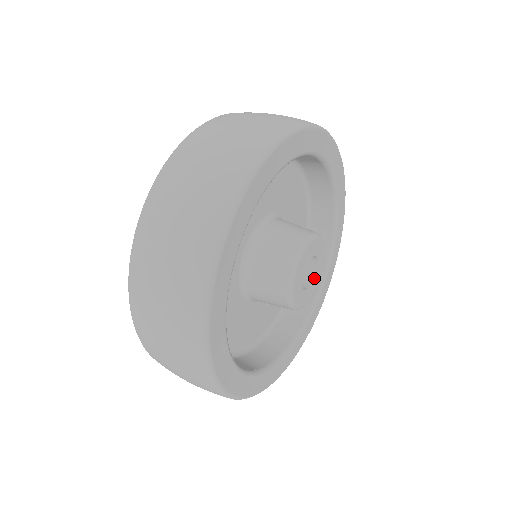
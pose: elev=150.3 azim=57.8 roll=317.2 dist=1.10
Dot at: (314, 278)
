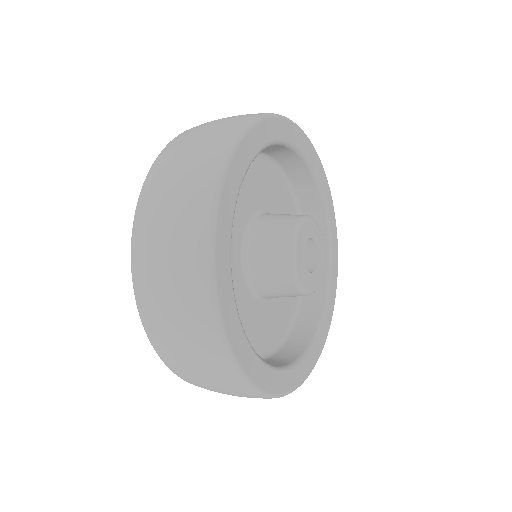
Dot at: (317, 260)
